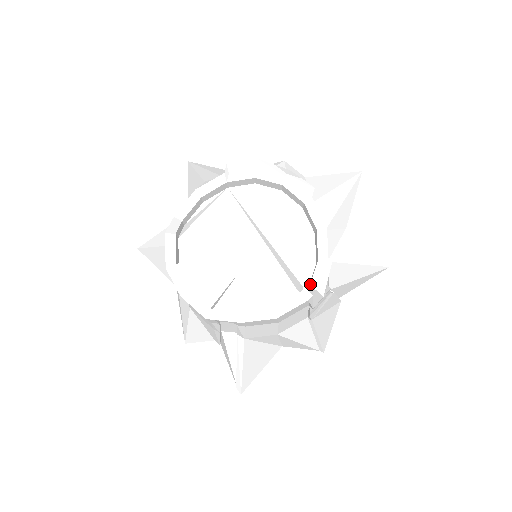
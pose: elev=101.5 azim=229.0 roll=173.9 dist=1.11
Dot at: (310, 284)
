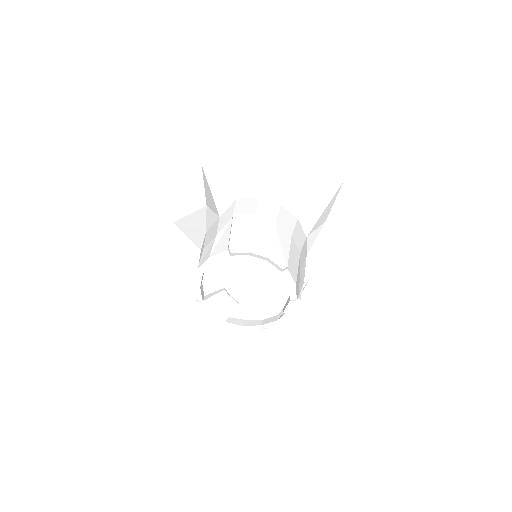
Dot at: (284, 311)
